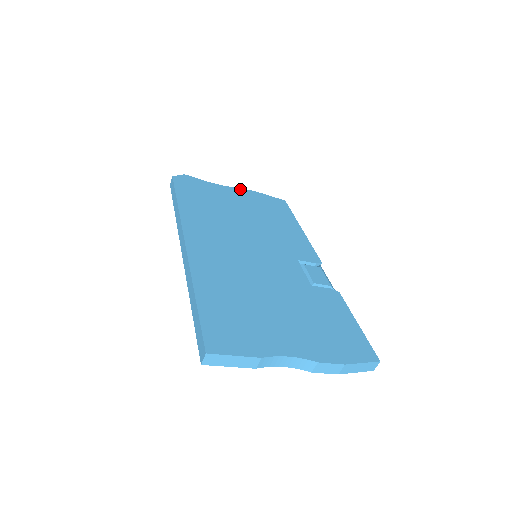
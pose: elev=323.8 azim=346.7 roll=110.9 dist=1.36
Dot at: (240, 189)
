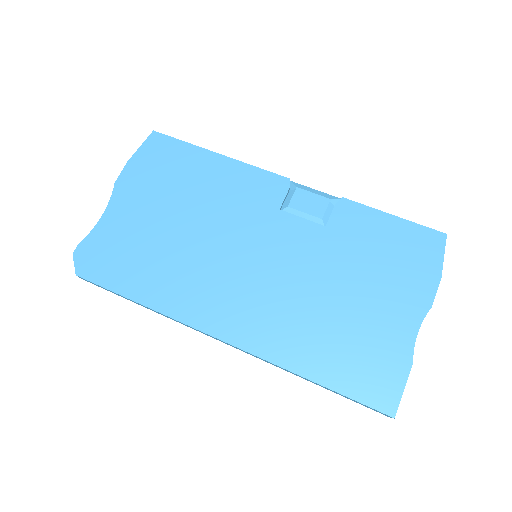
Dot at: (118, 186)
